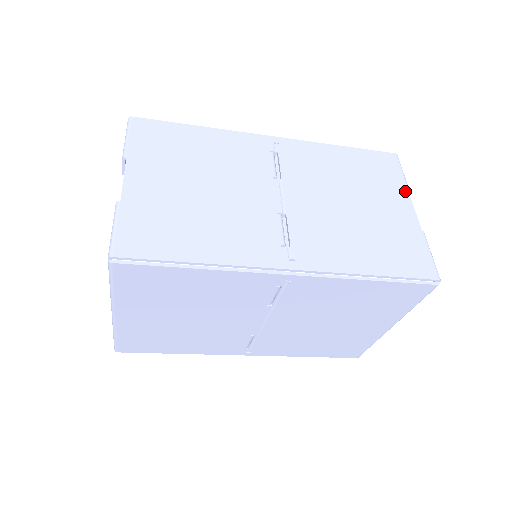
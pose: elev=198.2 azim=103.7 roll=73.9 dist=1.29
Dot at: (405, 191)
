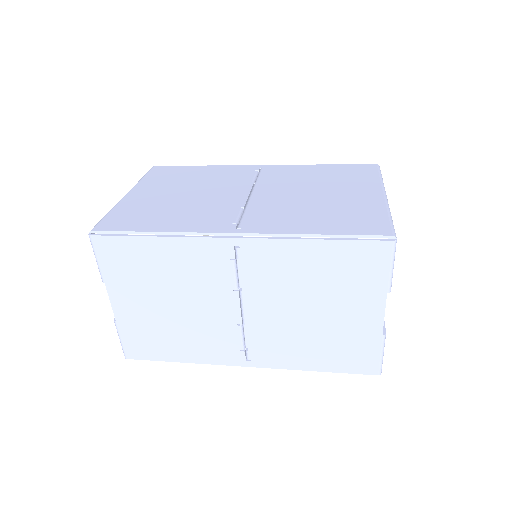
Dot at: (382, 294)
